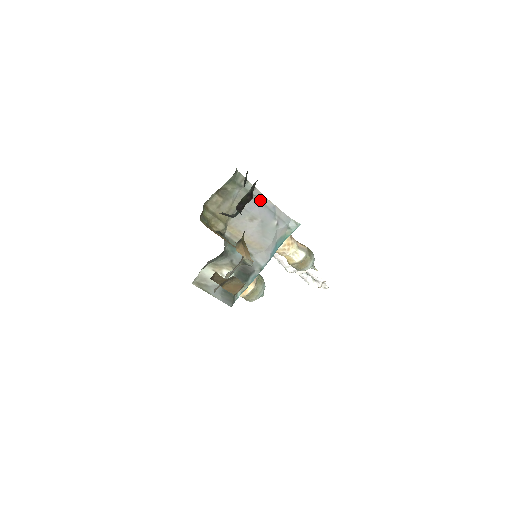
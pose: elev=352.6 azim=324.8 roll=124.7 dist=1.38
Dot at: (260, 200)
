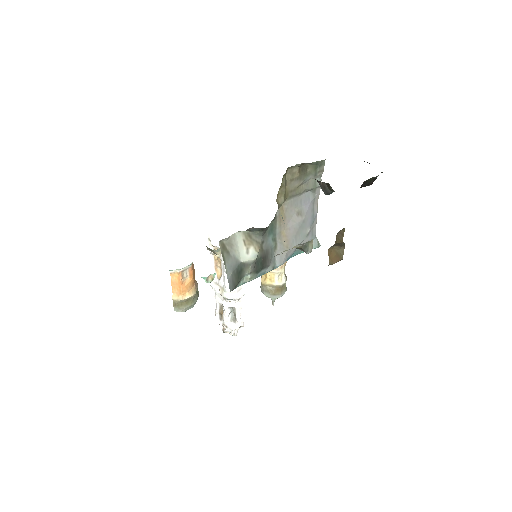
Dot at: (314, 200)
